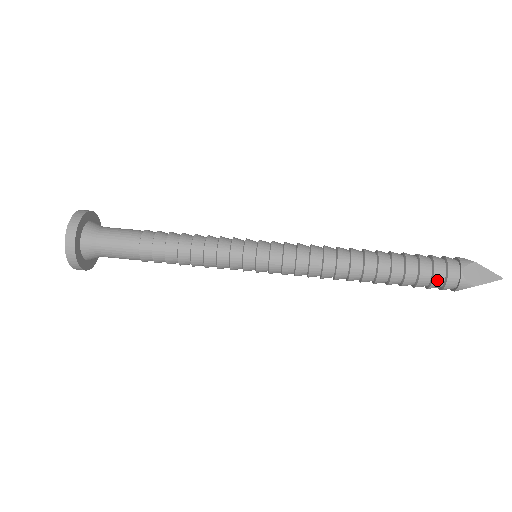
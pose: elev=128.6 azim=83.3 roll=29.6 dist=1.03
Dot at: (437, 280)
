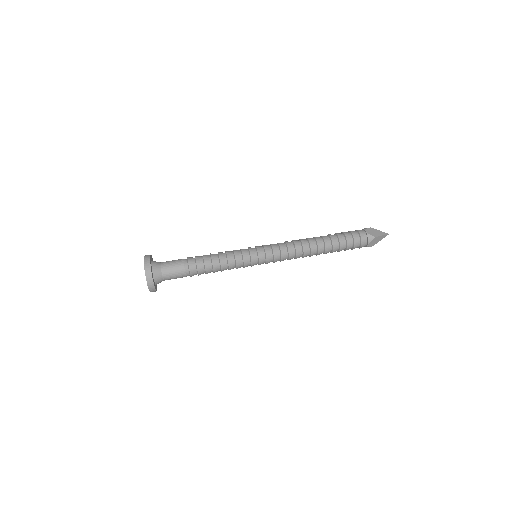
Dot at: (356, 239)
